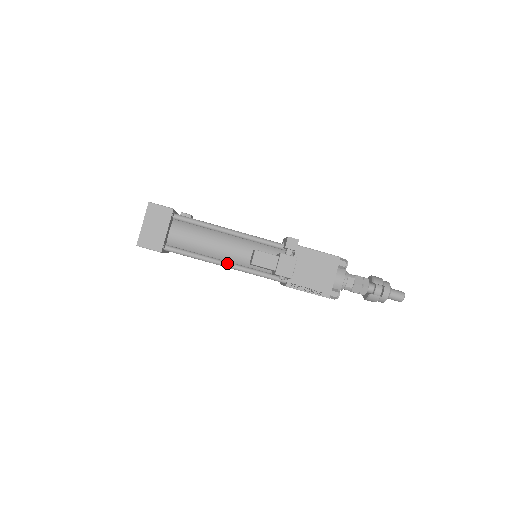
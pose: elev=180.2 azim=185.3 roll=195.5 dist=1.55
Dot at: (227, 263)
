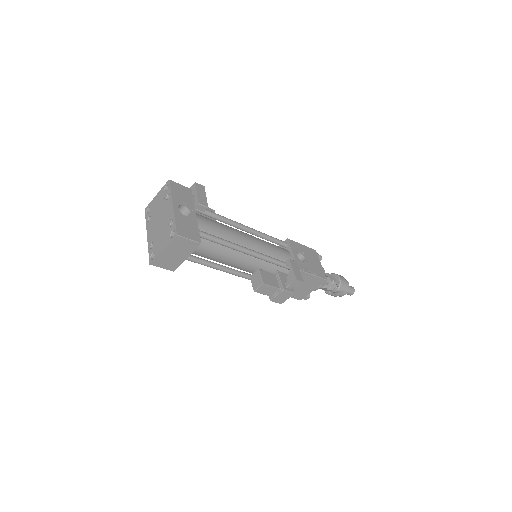
Dot at: (230, 272)
